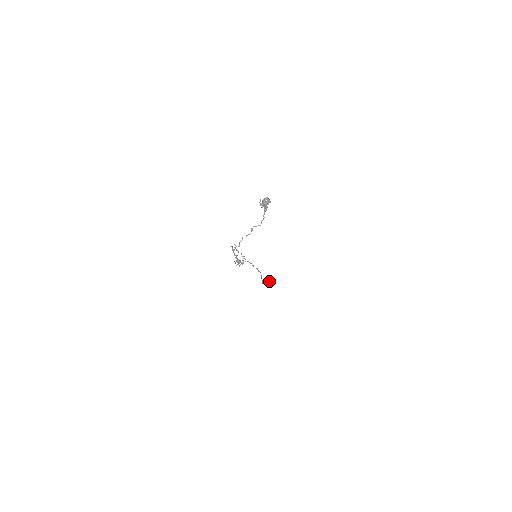
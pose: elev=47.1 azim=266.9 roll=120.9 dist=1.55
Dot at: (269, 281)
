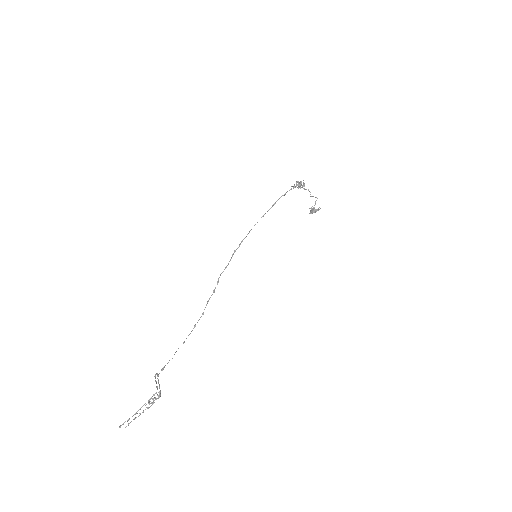
Dot at: occluded
